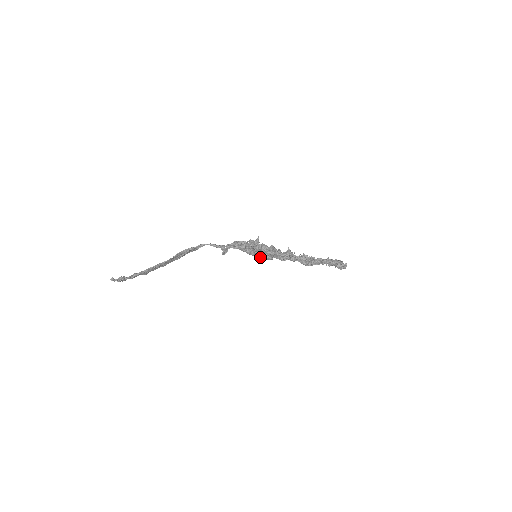
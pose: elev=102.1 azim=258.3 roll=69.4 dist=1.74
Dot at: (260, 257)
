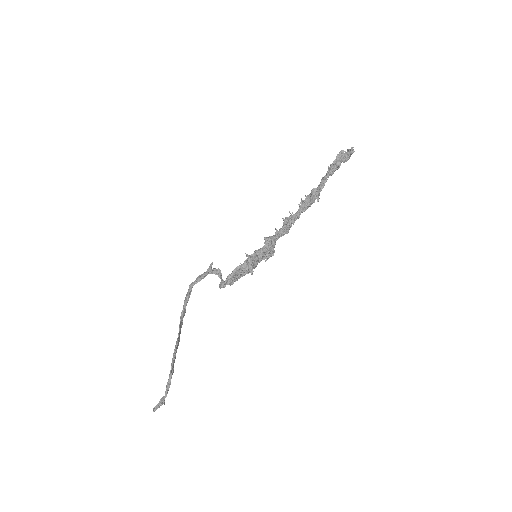
Dot at: occluded
